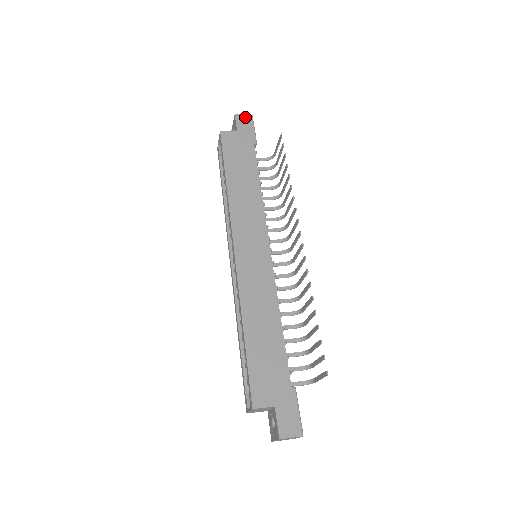
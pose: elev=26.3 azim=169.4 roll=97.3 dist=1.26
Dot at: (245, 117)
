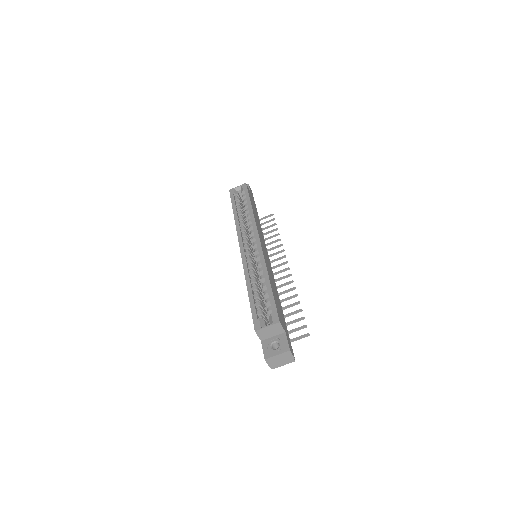
Dot at: (251, 191)
